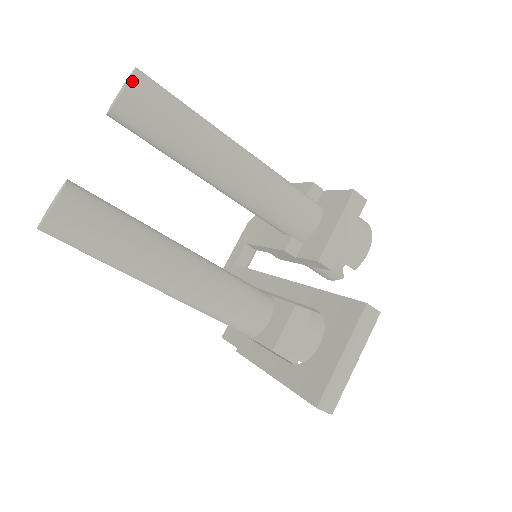
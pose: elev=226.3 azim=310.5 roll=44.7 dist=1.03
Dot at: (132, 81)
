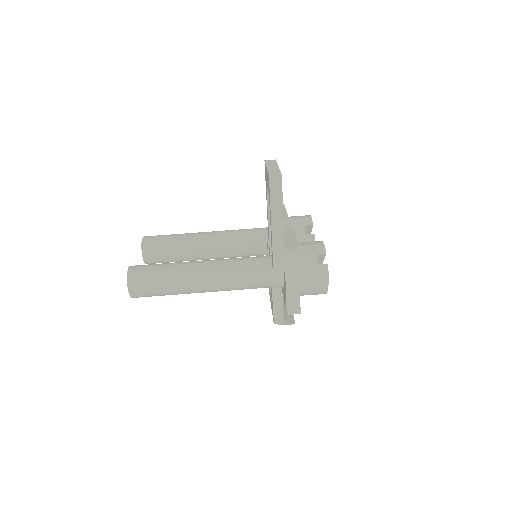
Dot at: (144, 237)
